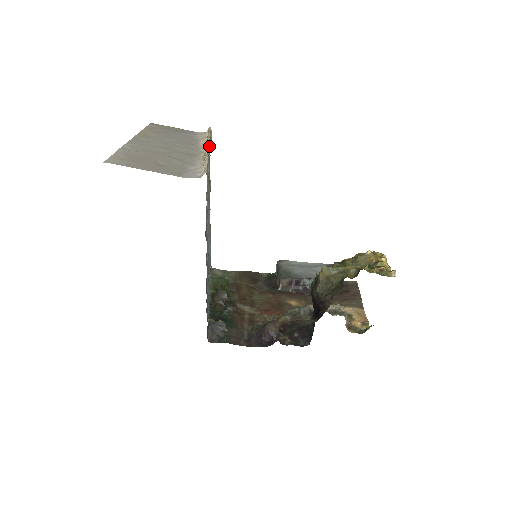
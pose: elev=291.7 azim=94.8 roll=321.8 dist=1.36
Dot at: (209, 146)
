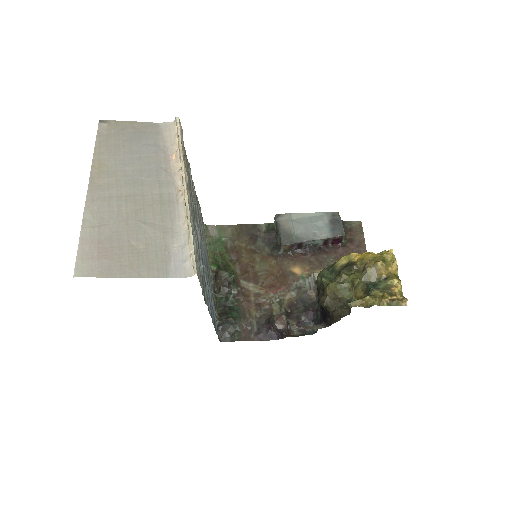
Dot at: (186, 182)
